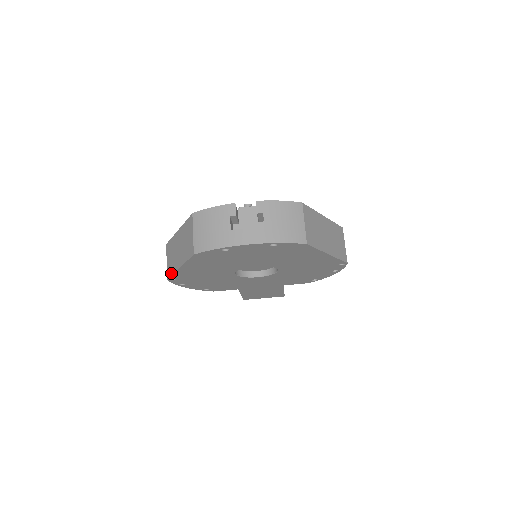
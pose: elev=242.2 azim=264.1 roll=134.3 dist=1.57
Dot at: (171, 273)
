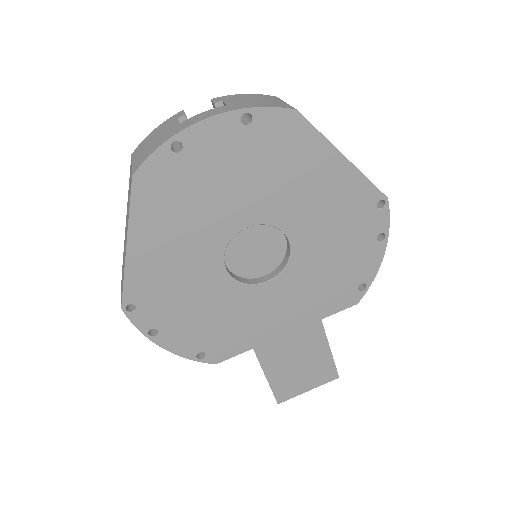
Dot at: occluded
